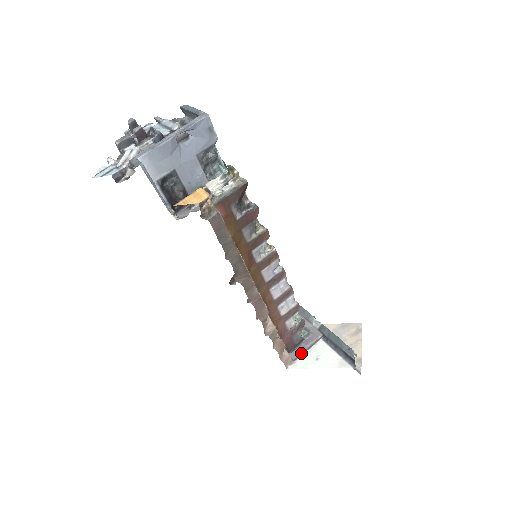
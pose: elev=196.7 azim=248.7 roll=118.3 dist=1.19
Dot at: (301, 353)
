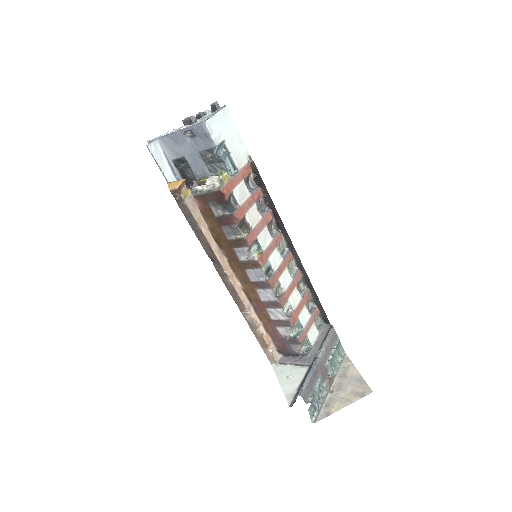
Dot at: (288, 363)
